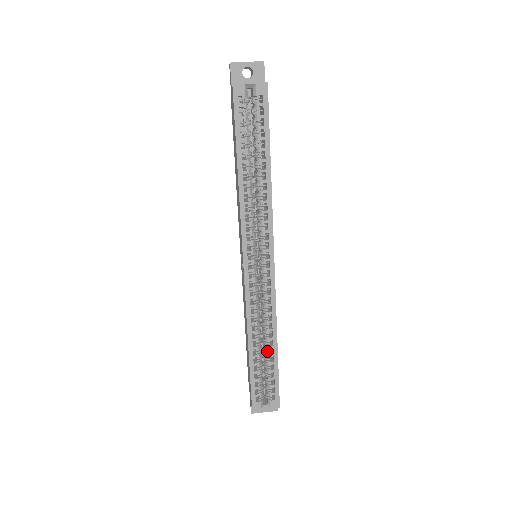
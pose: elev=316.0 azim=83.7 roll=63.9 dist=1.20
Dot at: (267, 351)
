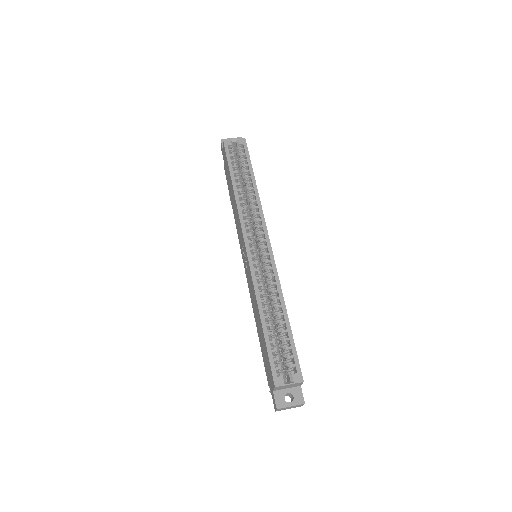
Dot at: (278, 320)
